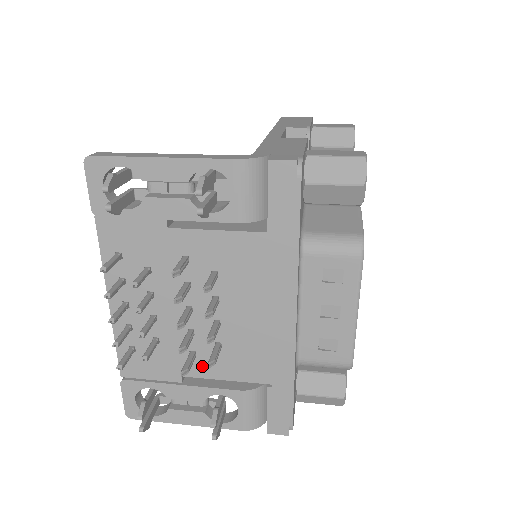
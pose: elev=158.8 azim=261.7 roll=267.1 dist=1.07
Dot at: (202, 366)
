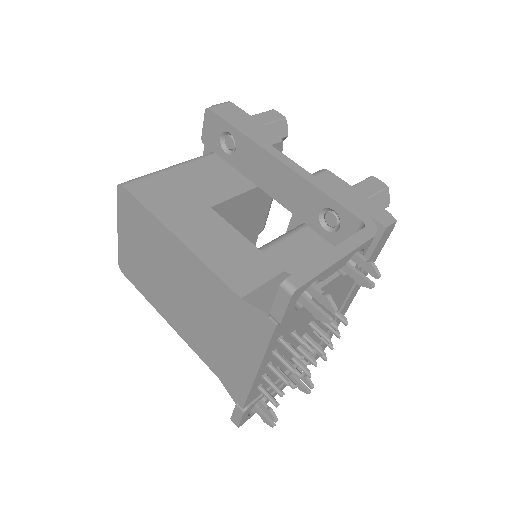
Dot at: occluded
